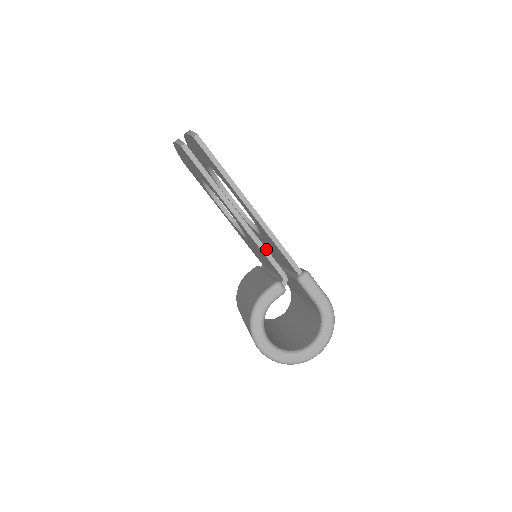
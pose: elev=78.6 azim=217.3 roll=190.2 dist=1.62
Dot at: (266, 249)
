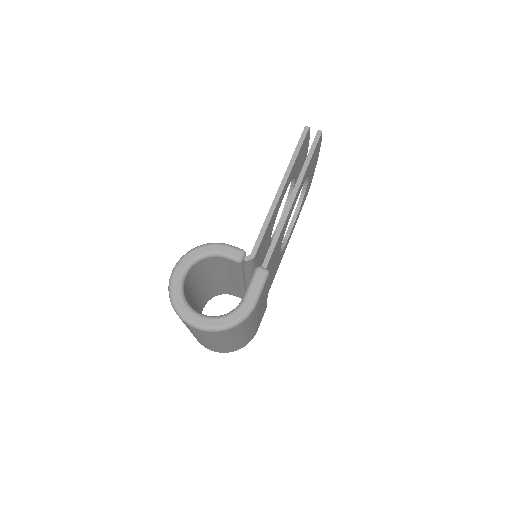
Dot at: (267, 227)
